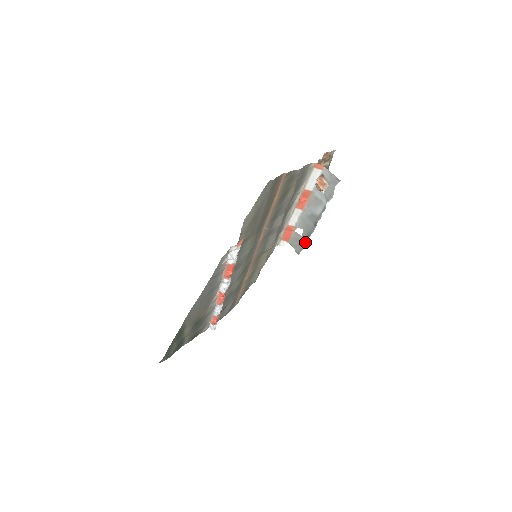
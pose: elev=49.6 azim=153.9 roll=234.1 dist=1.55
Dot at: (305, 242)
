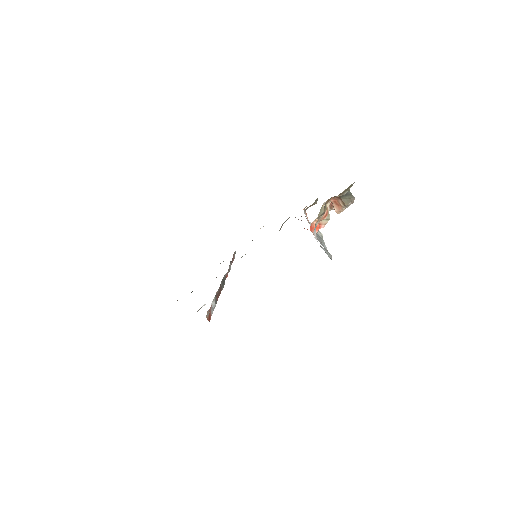
Dot at: occluded
